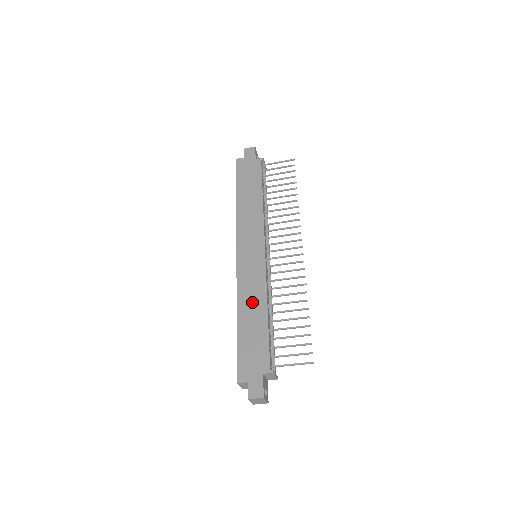
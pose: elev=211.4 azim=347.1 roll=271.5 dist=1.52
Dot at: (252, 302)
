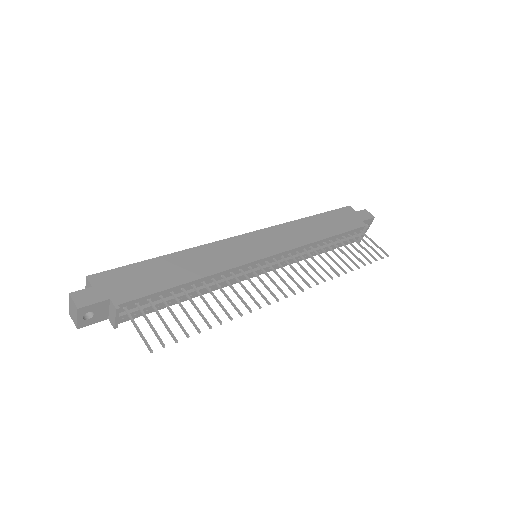
Dot at: (197, 262)
